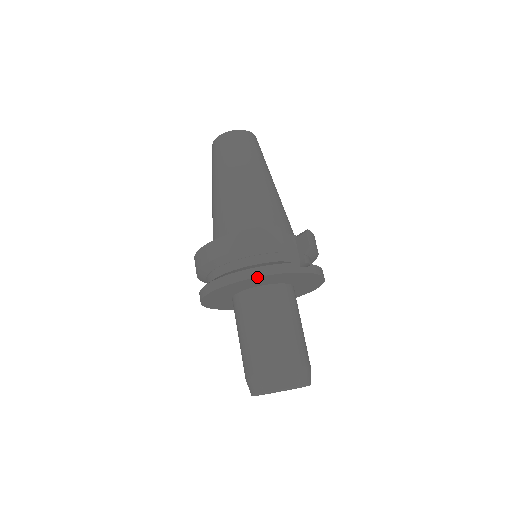
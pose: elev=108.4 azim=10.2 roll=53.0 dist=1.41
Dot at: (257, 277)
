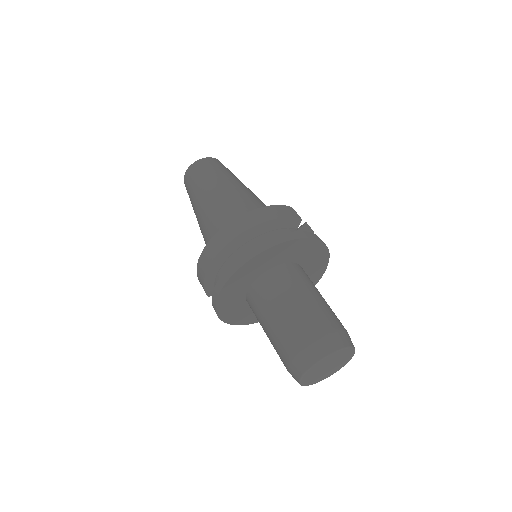
Dot at: (294, 240)
